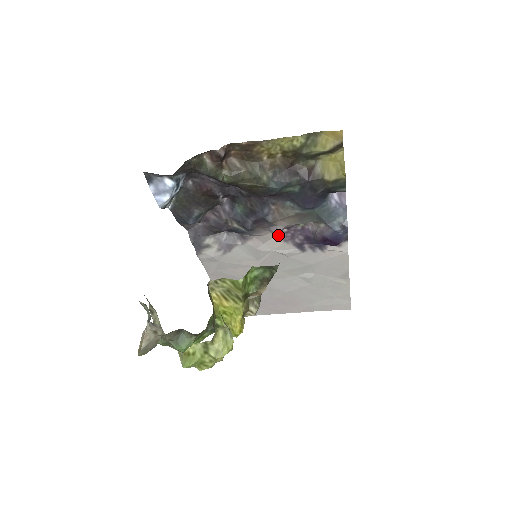
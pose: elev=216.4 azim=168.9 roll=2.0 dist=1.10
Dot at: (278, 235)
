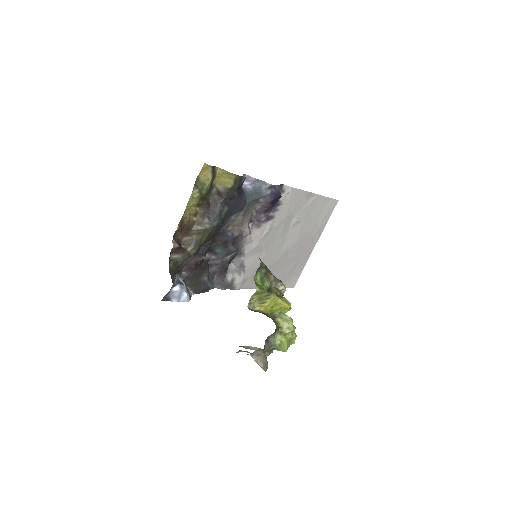
Dot at: (252, 230)
